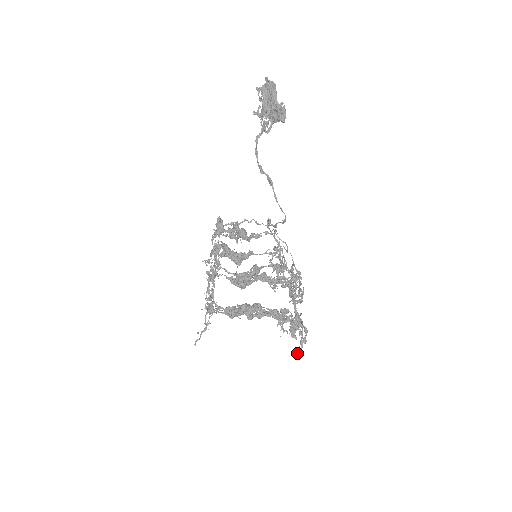
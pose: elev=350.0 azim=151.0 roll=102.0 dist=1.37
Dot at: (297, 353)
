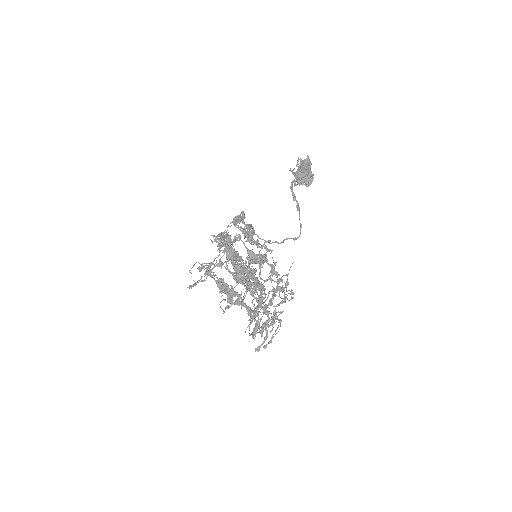
Dot at: (266, 344)
